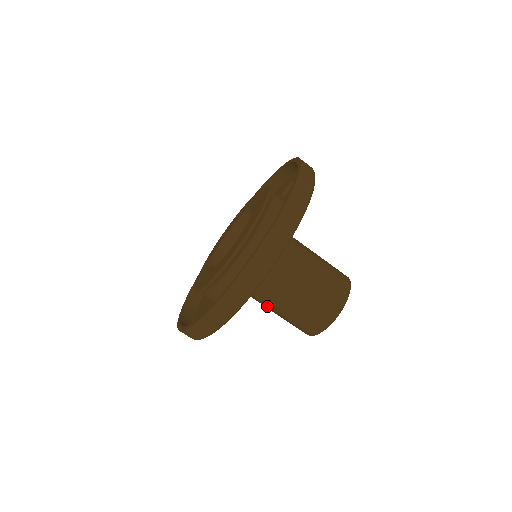
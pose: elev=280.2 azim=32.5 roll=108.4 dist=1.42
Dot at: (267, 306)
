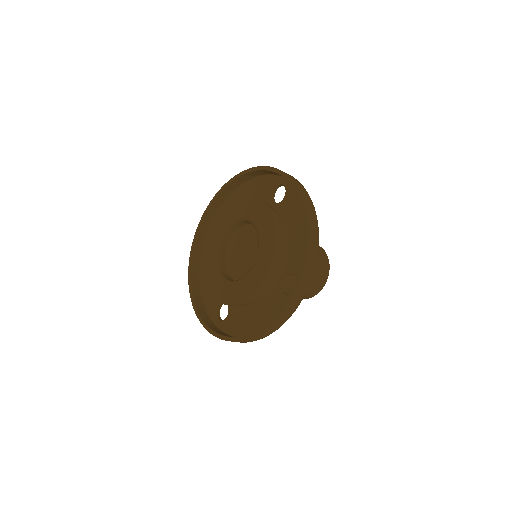
Dot at: occluded
